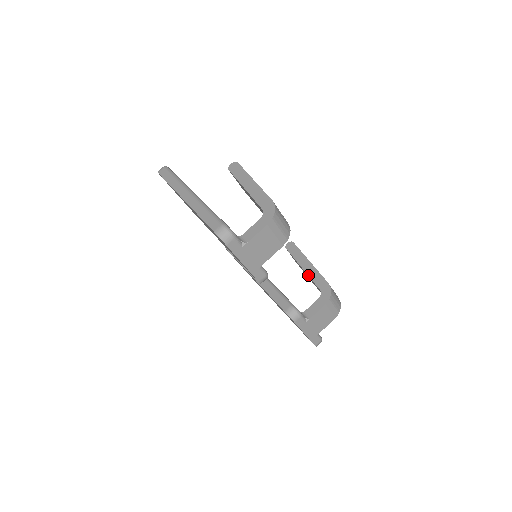
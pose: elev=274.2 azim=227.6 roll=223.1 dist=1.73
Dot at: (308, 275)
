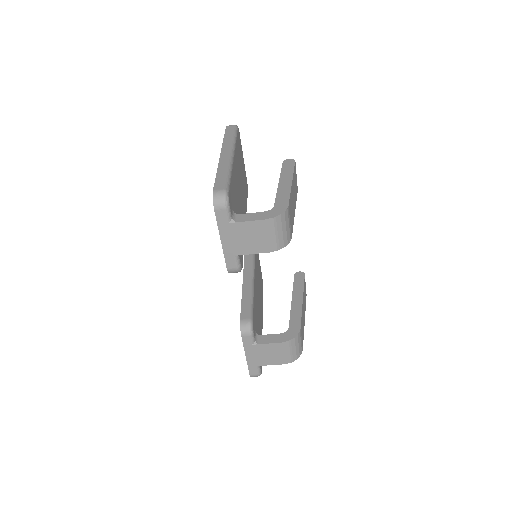
Dot at: (291, 308)
